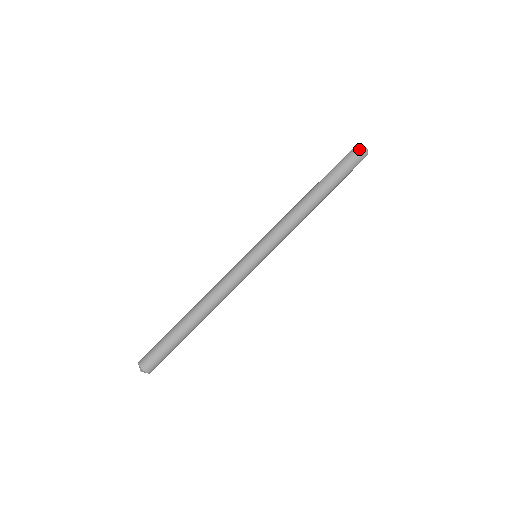
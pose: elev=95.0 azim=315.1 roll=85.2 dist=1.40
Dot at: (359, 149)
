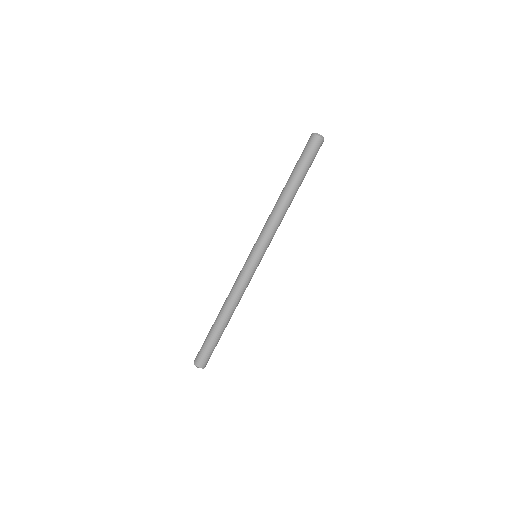
Dot at: (312, 138)
